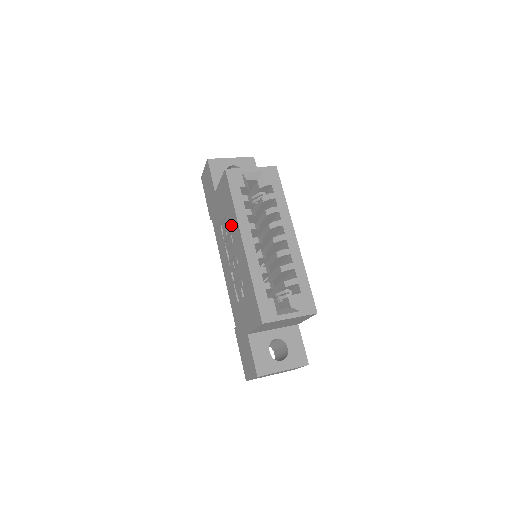
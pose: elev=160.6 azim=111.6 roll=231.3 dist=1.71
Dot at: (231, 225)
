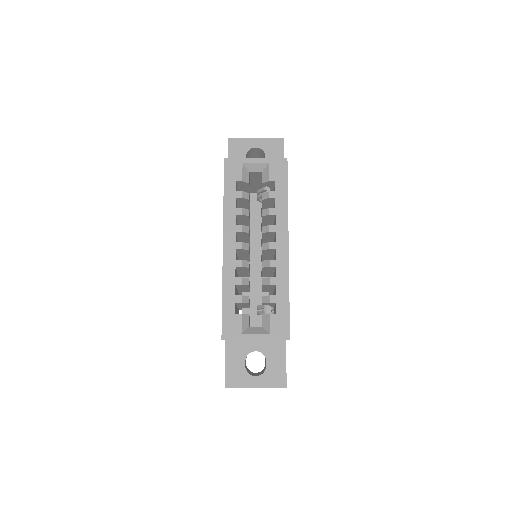
Dot at: occluded
